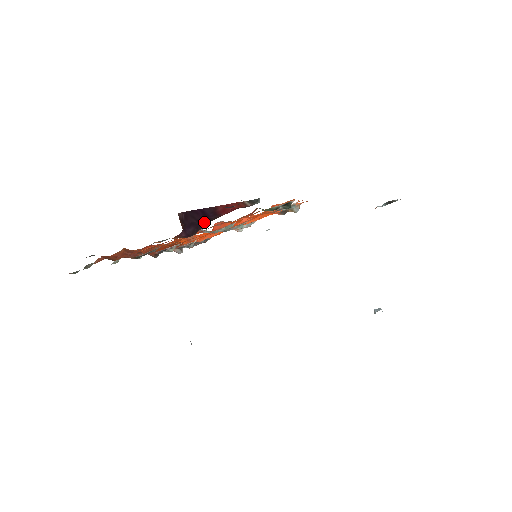
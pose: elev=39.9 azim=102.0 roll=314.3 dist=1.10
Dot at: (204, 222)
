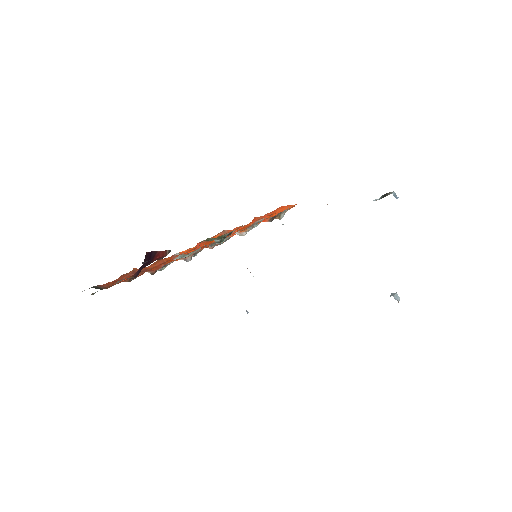
Dot at: (144, 266)
